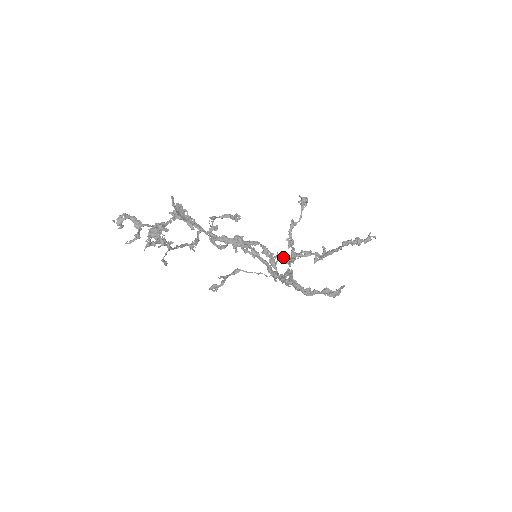
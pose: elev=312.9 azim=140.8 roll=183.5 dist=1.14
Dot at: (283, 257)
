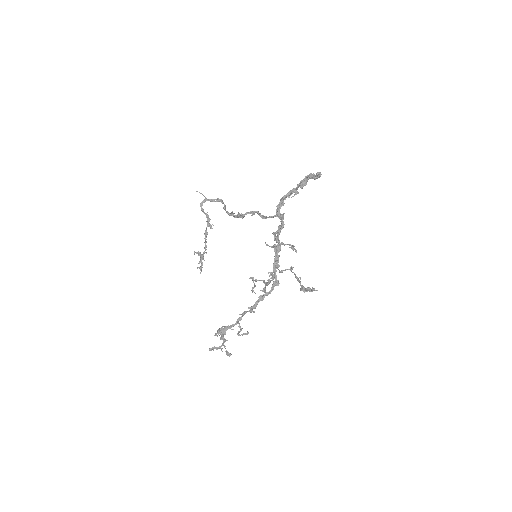
Dot at: occluded
